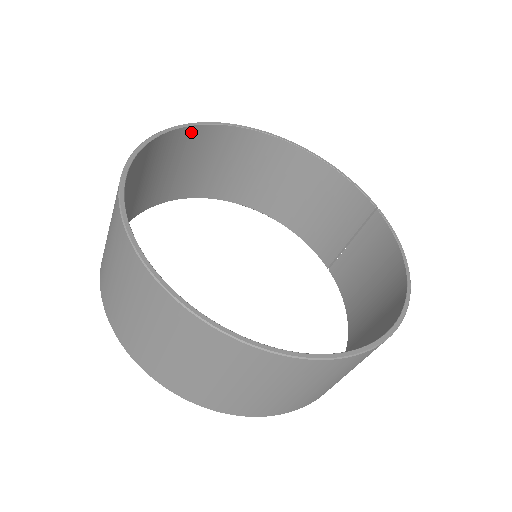
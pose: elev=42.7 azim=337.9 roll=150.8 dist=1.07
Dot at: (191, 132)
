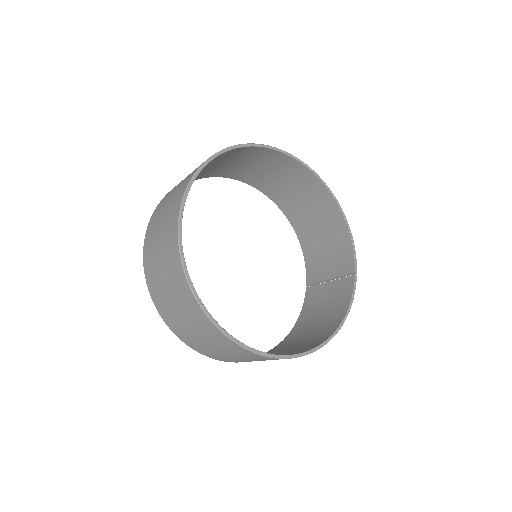
Dot at: (267, 151)
